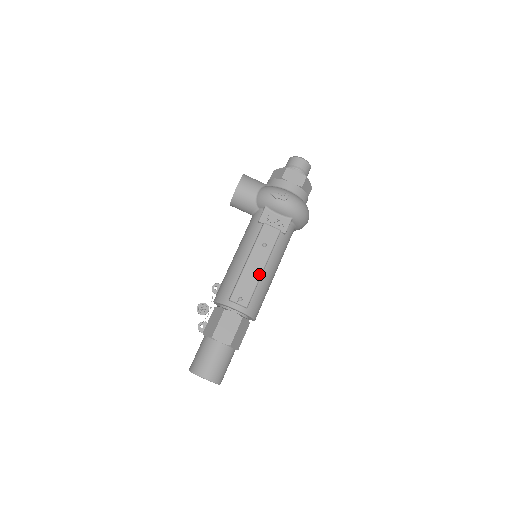
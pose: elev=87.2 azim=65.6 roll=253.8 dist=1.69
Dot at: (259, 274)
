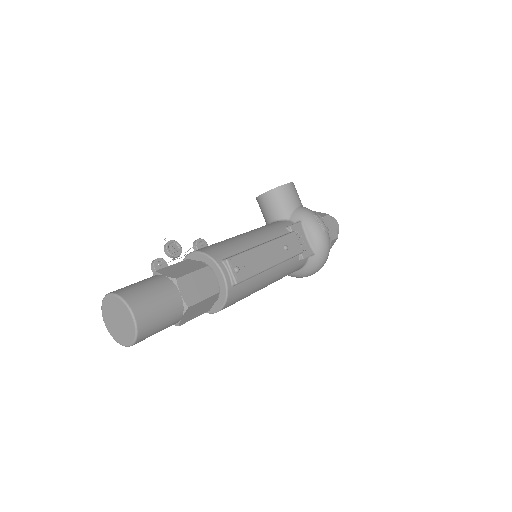
Dot at: (267, 266)
